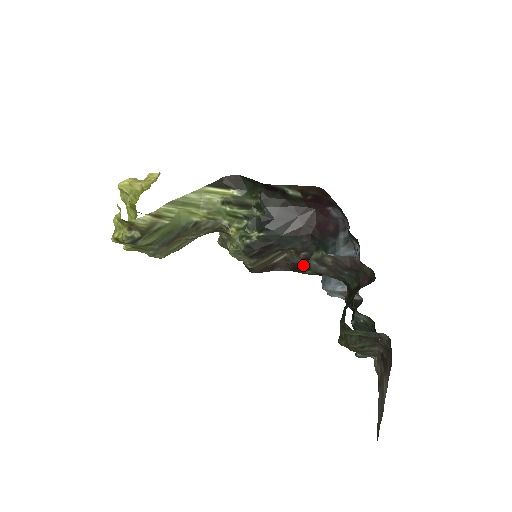
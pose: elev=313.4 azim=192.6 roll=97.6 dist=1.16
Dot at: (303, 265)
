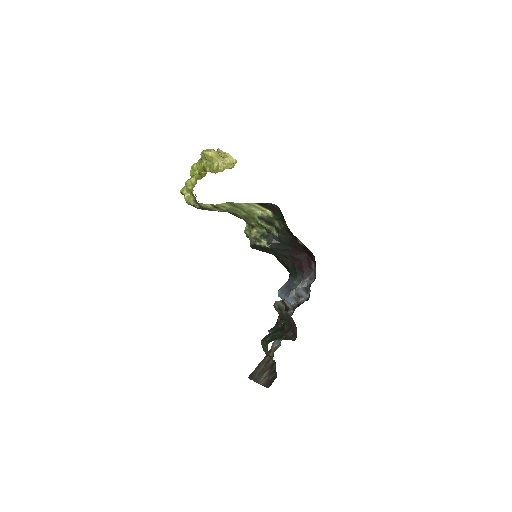
Dot at: (281, 260)
